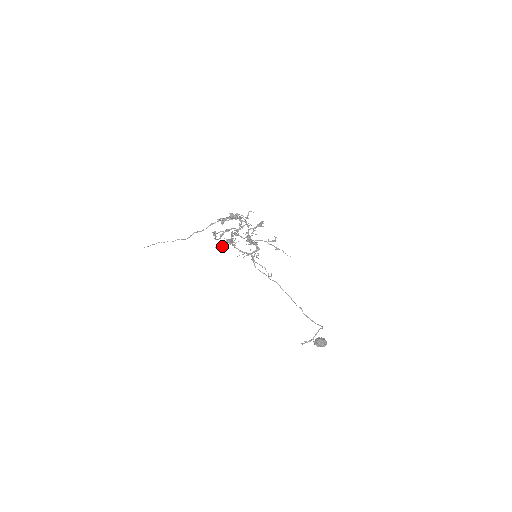
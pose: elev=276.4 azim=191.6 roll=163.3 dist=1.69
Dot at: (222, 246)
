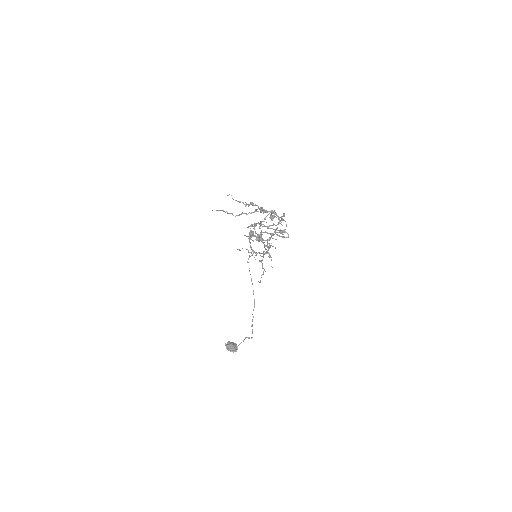
Dot at: (248, 236)
